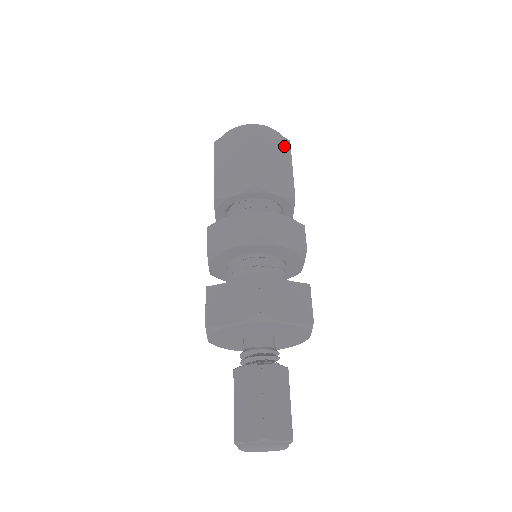
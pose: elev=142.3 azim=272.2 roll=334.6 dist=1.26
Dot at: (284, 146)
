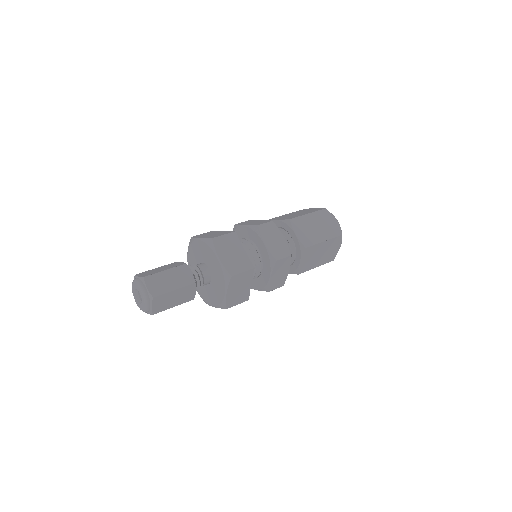
Dot at: (334, 232)
